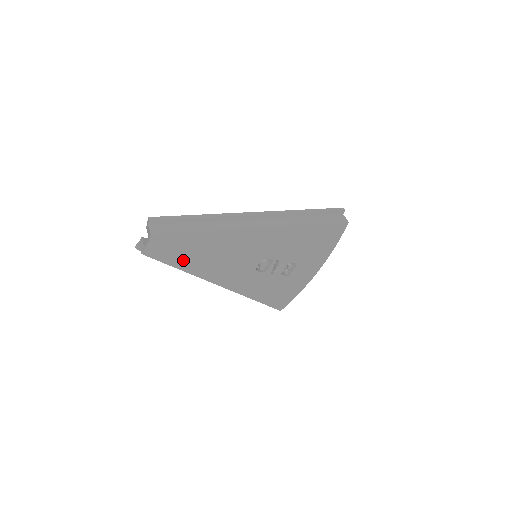
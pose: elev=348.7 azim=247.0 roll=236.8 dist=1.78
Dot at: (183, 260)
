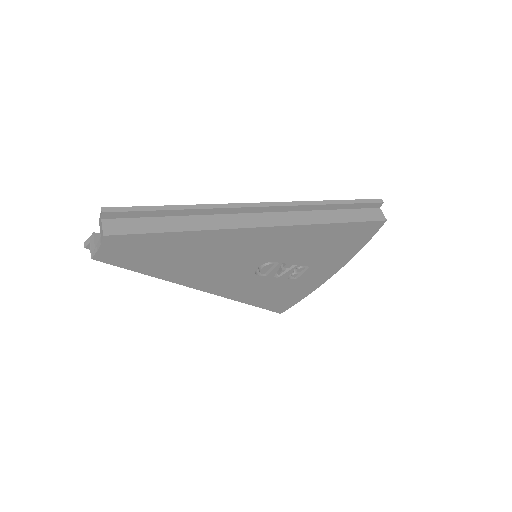
Dot at: (153, 265)
